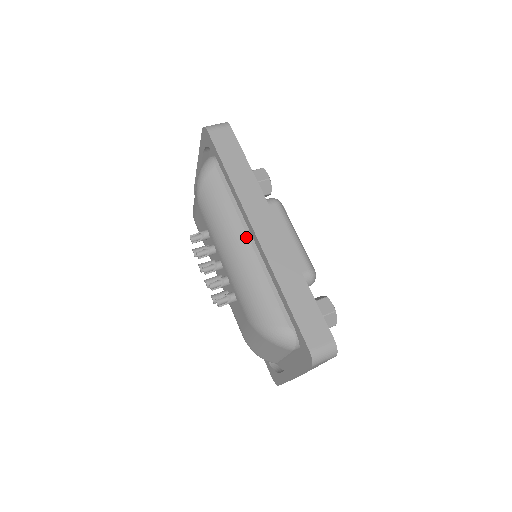
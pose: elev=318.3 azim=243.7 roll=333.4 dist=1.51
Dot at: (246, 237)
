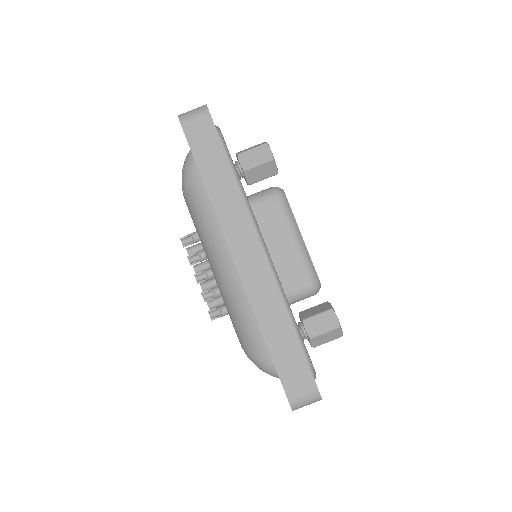
Dot at: (231, 256)
